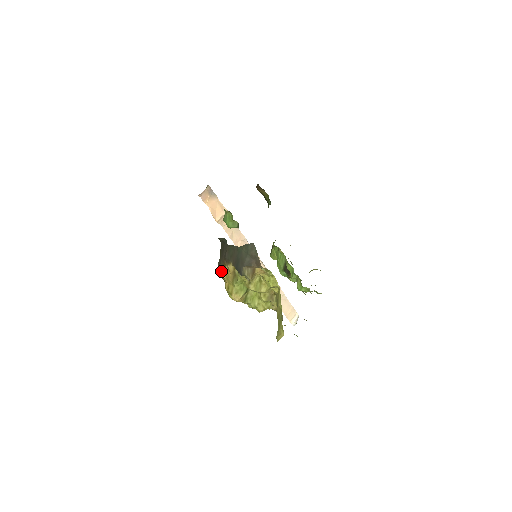
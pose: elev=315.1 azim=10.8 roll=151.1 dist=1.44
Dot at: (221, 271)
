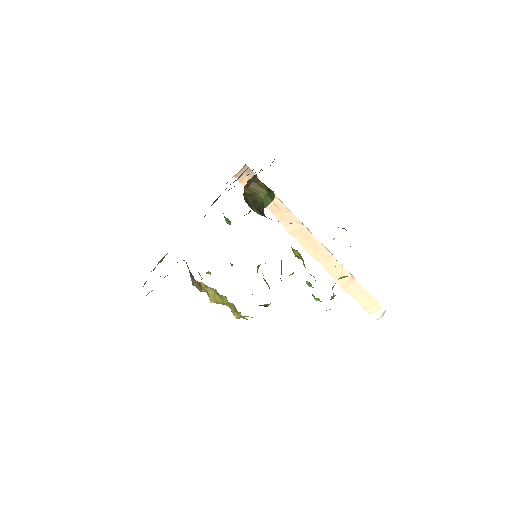
Dot at: occluded
